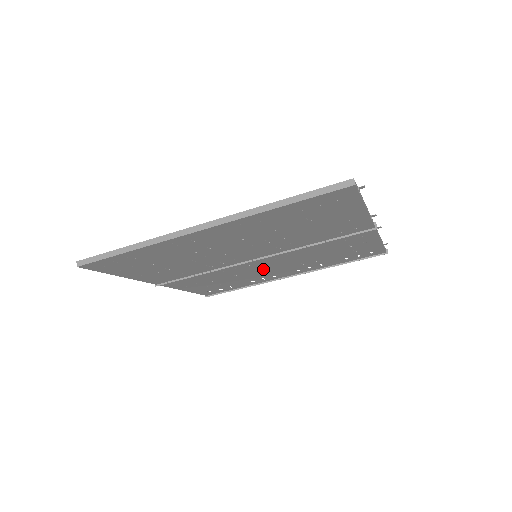
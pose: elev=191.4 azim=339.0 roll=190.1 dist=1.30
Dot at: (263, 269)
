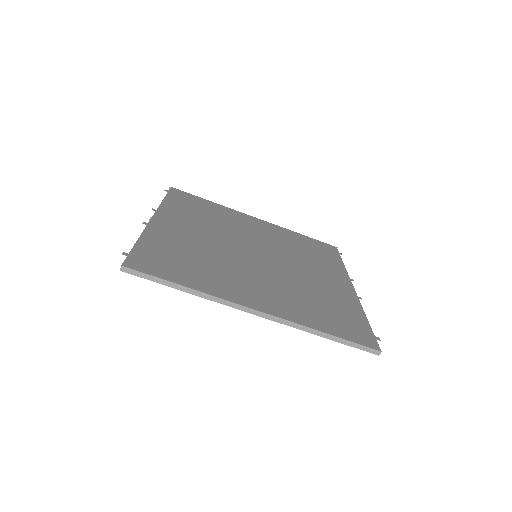
Dot at: occluded
